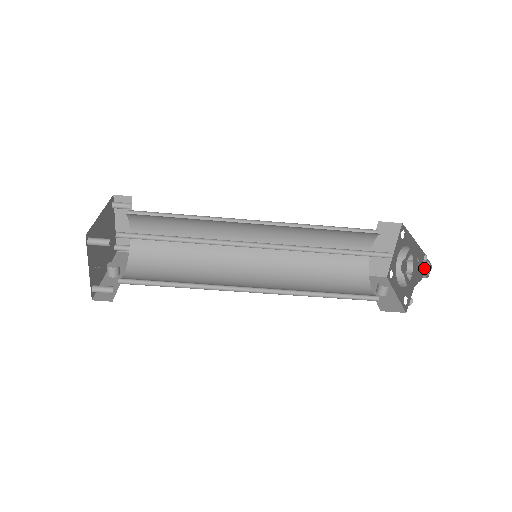
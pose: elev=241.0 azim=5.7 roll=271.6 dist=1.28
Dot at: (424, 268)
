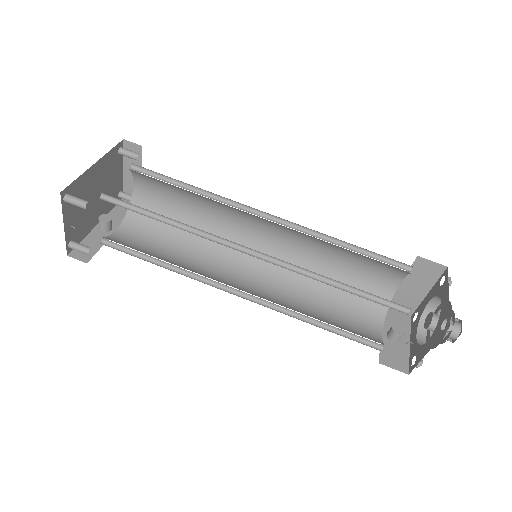
Dot at: (450, 333)
